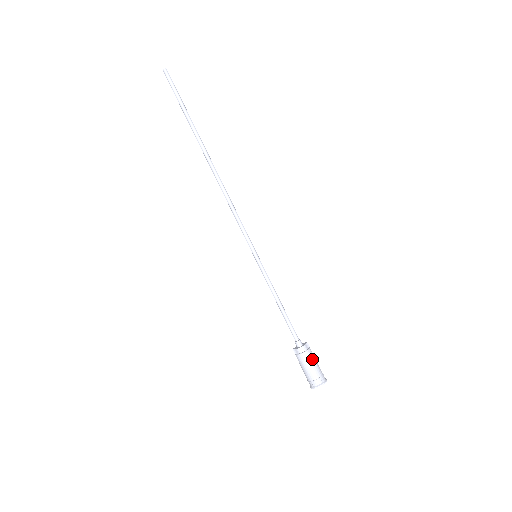
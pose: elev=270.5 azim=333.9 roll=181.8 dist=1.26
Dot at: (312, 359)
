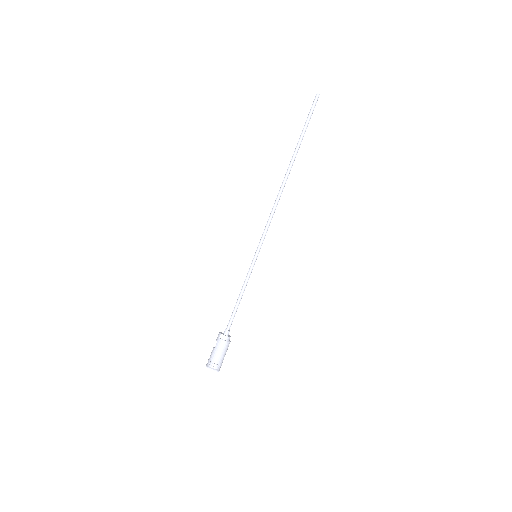
Dot at: (227, 349)
